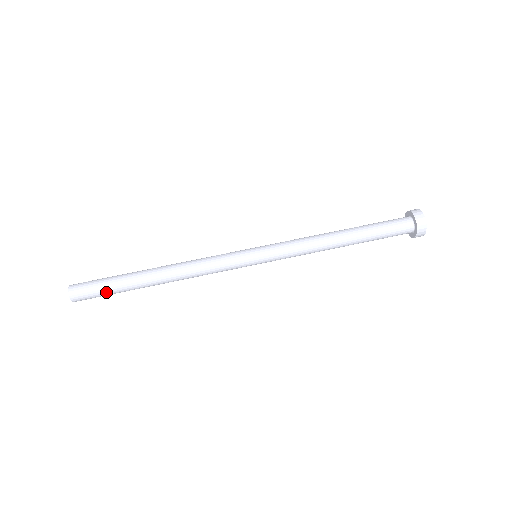
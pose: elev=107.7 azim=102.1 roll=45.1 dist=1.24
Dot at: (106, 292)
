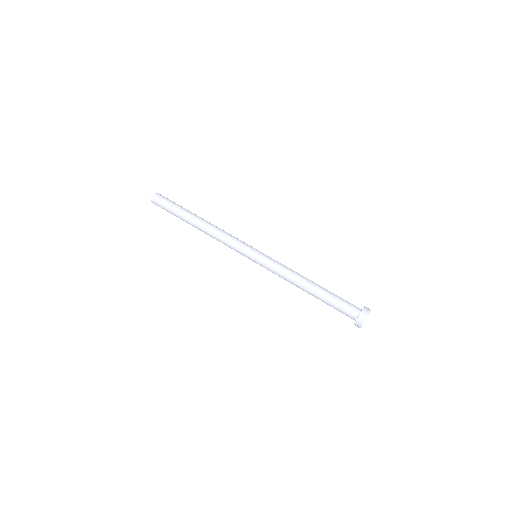
Dot at: (169, 212)
